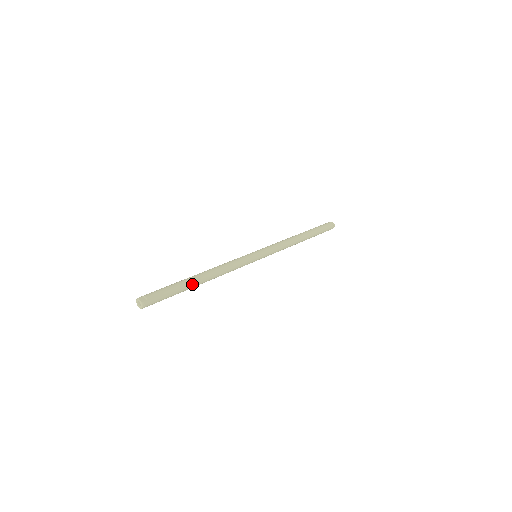
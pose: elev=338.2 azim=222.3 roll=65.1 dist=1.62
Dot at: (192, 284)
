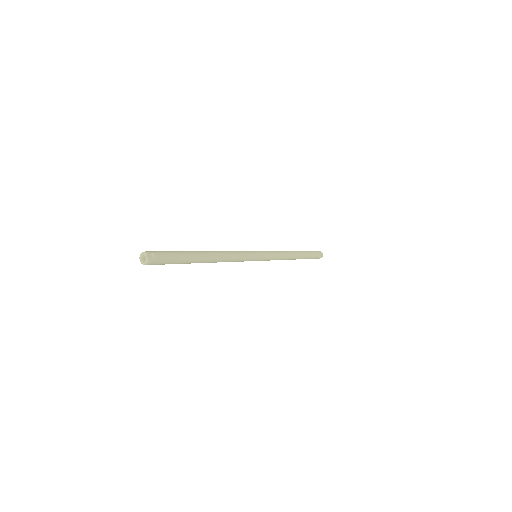
Dot at: (197, 261)
